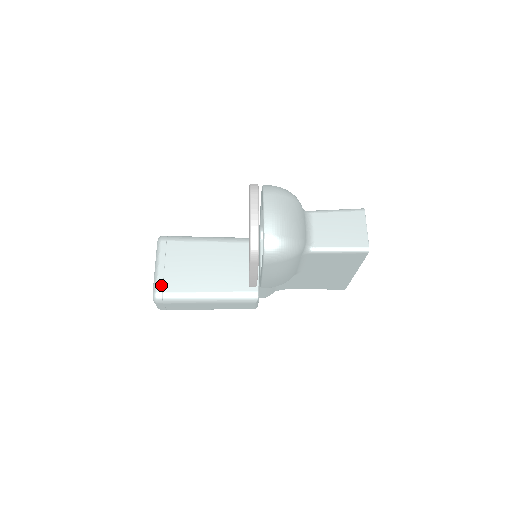
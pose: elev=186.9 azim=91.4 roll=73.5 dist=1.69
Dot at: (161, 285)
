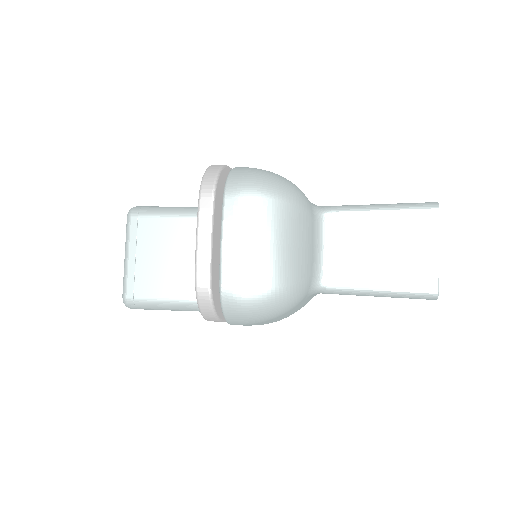
Dot at: (131, 286)
